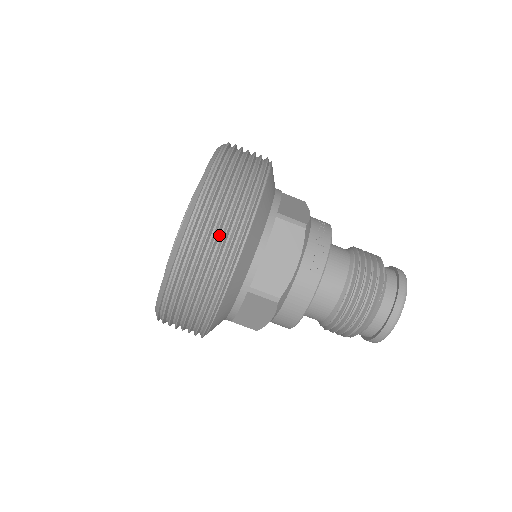
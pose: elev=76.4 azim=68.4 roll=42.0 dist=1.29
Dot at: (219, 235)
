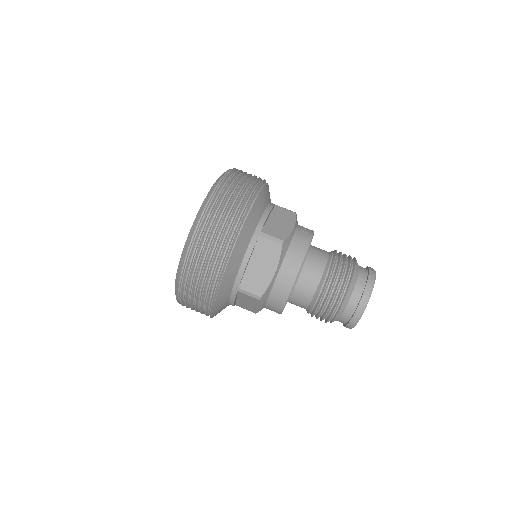
Dot at: (242, 186)
